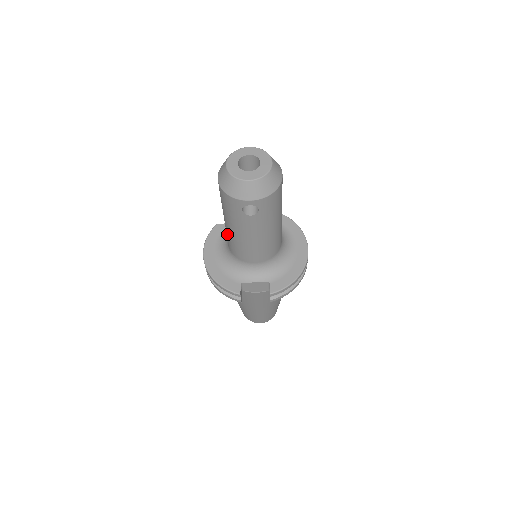
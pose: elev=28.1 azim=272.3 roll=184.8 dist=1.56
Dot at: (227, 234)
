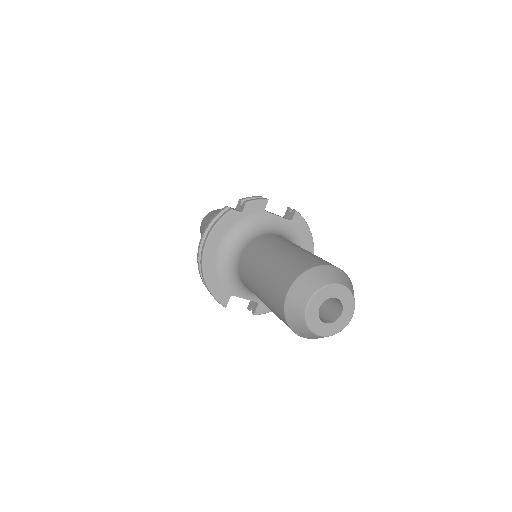
Dot at: (249, 277)
